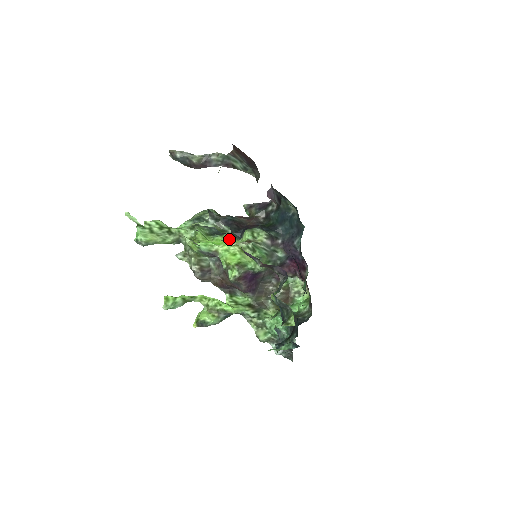
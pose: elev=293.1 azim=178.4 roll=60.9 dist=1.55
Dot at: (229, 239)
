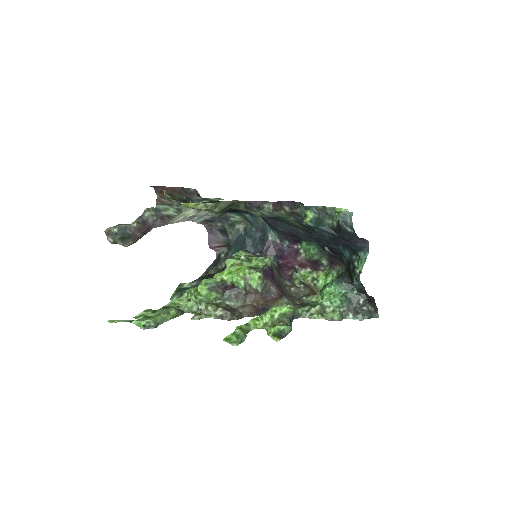
Dot at: (221, 272)
